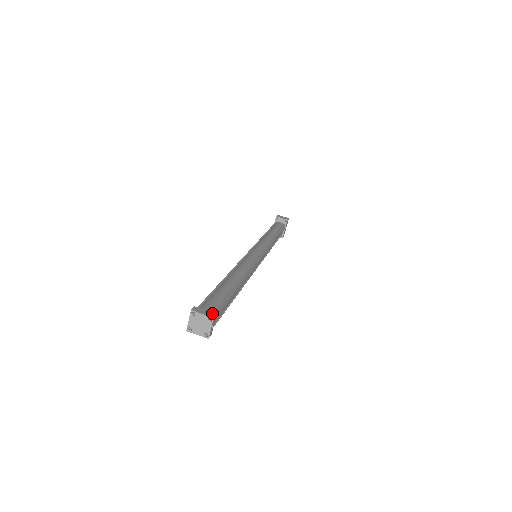
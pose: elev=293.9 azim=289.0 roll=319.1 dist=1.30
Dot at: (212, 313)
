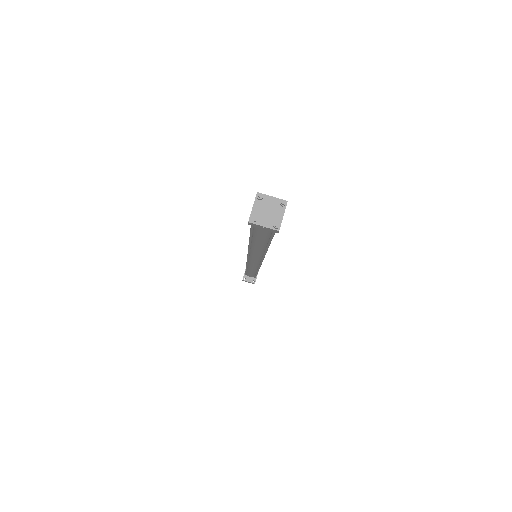
Dot at: (281, 201)
